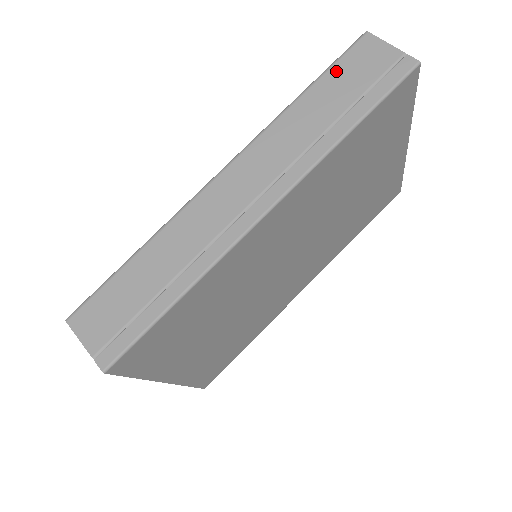
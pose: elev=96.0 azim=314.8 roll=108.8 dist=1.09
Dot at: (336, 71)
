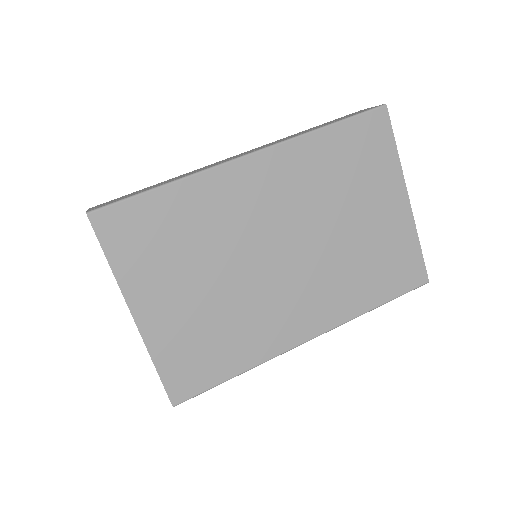
Dot at: occluded
